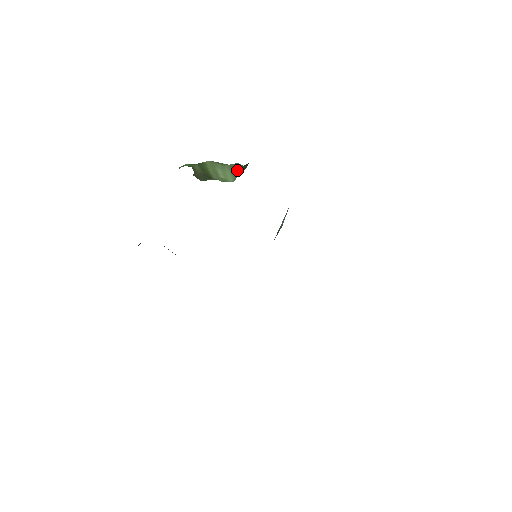
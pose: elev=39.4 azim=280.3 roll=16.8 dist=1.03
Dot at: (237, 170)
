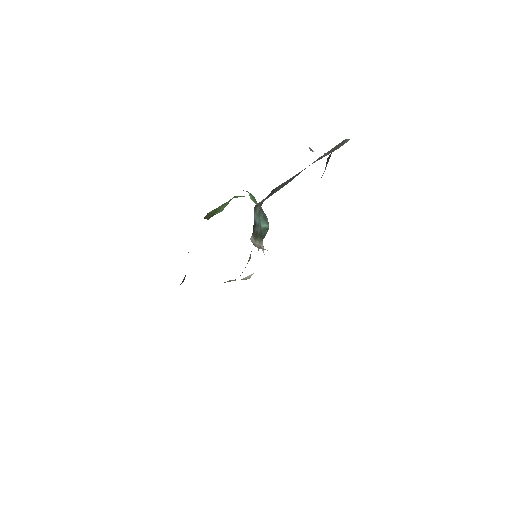
Dot at: occluded
